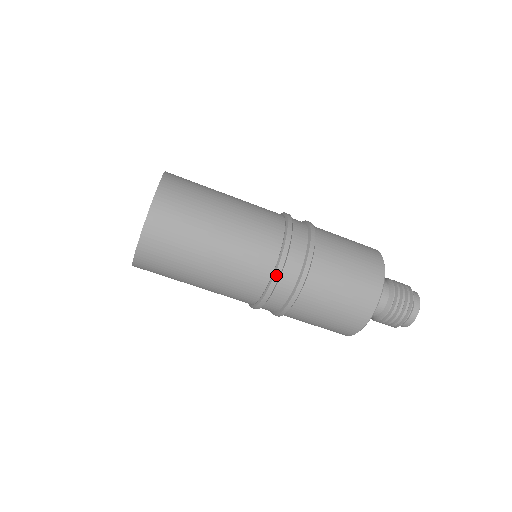
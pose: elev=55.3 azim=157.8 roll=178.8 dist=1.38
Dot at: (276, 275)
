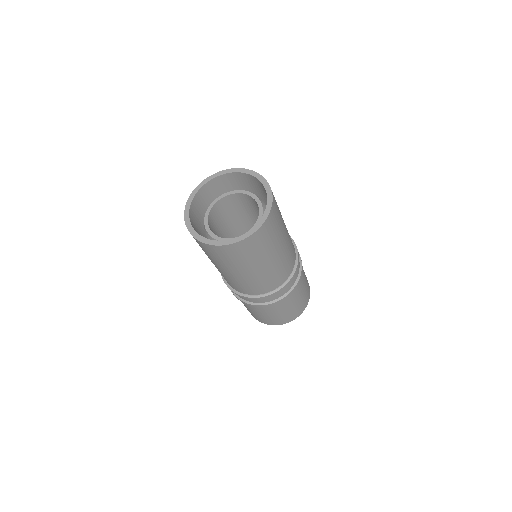
Dot at: (284, 287)
